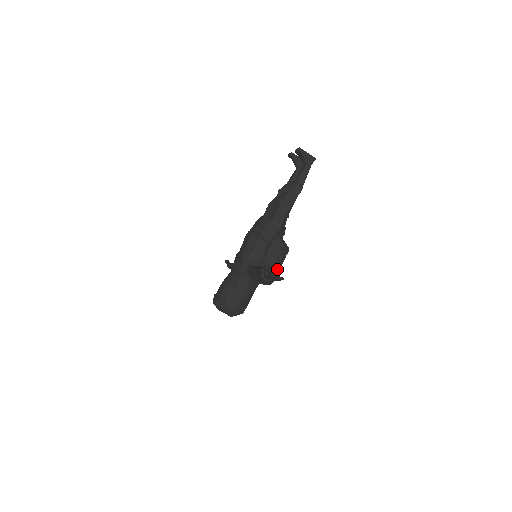
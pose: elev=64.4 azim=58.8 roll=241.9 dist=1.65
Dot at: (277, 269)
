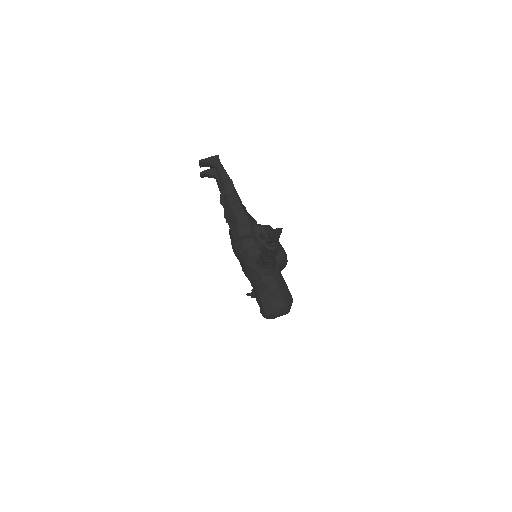
Dot at: (279, 246)
